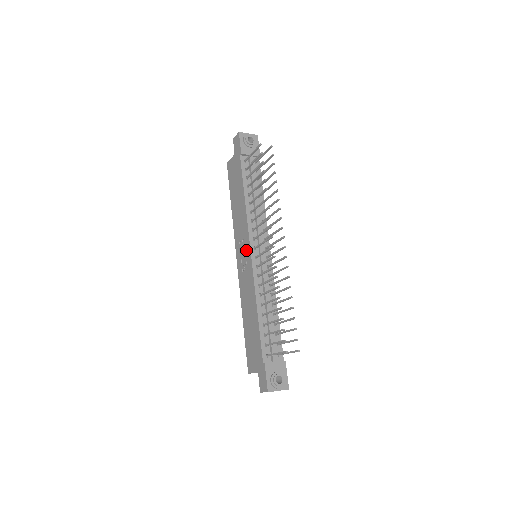
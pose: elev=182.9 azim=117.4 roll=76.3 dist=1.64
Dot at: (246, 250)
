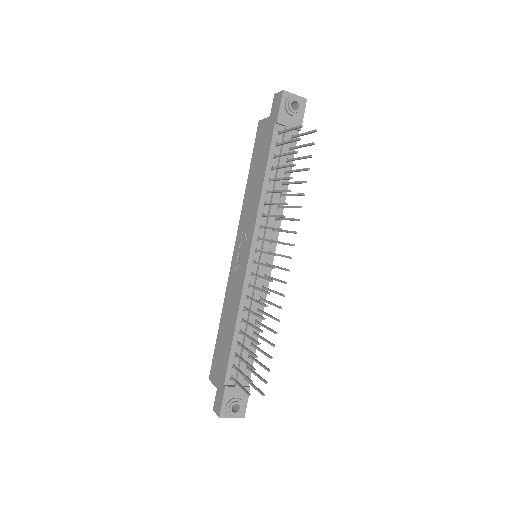
Dot at: (246, 248)
